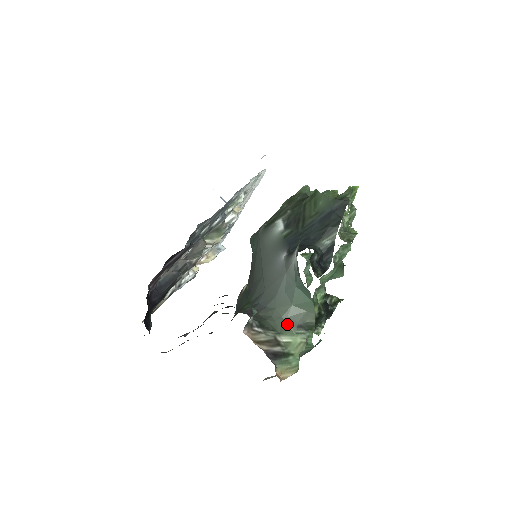
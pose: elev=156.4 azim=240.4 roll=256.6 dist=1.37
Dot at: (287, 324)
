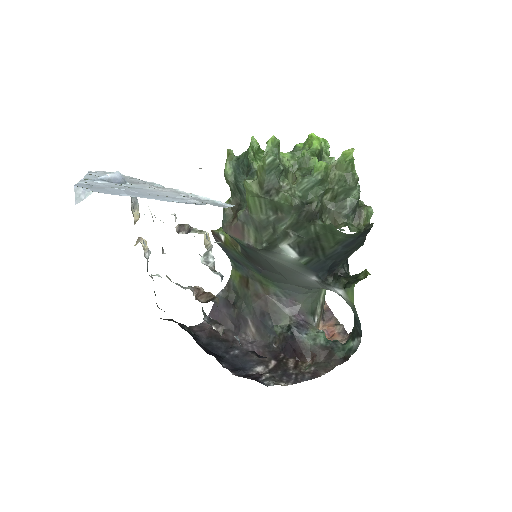
Dot at: (320, 290)
